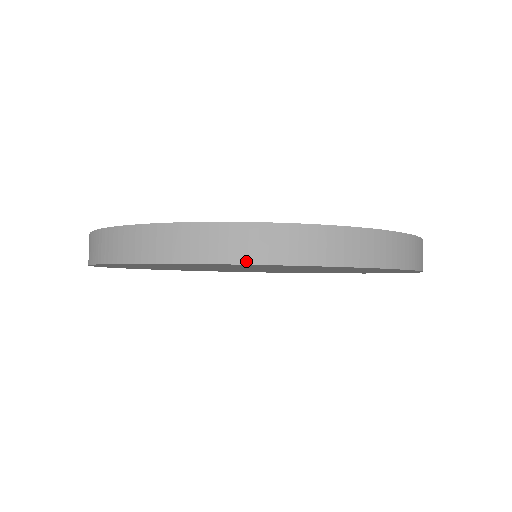
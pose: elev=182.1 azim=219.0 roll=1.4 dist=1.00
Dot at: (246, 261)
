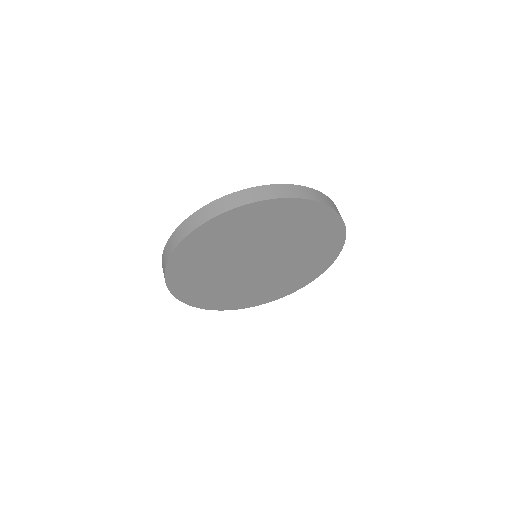
Dot at: (172, 252)
